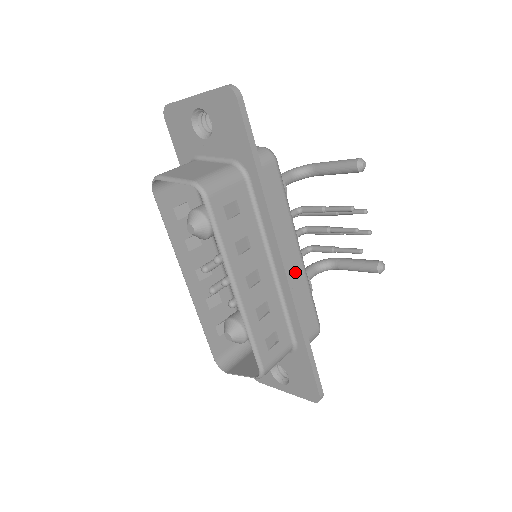
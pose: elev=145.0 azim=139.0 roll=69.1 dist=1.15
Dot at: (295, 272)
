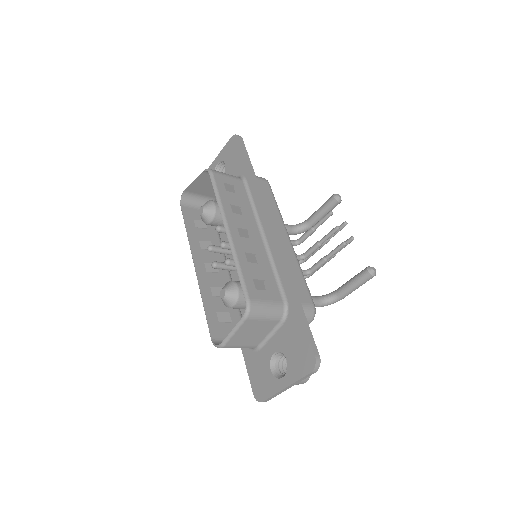
Dot at: (284, 248)
